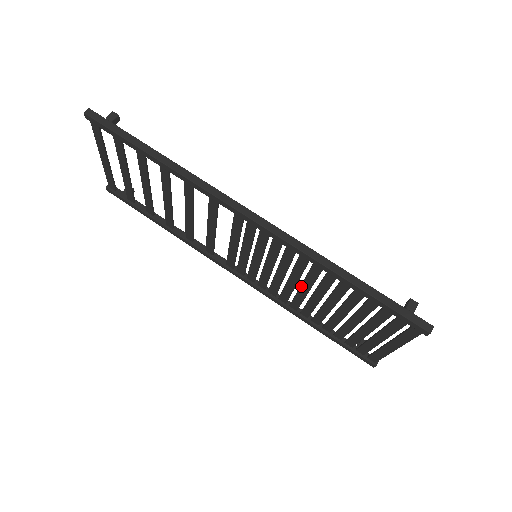
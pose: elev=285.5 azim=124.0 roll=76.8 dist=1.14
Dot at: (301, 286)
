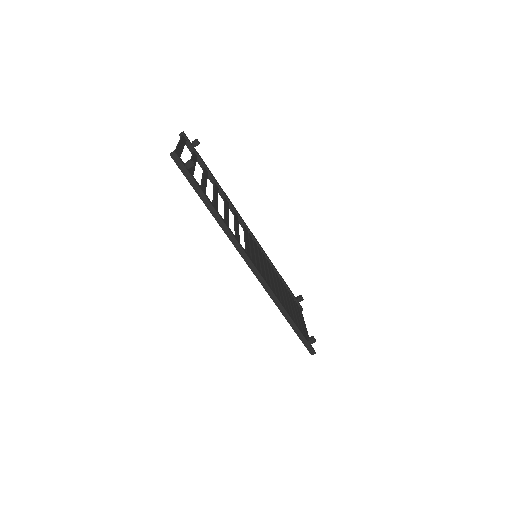
Dot at: occluded
